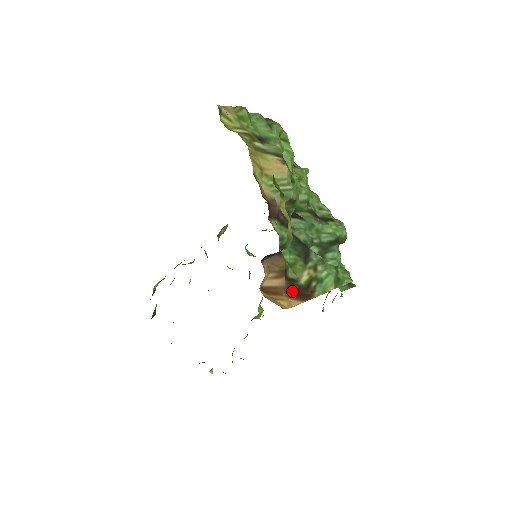
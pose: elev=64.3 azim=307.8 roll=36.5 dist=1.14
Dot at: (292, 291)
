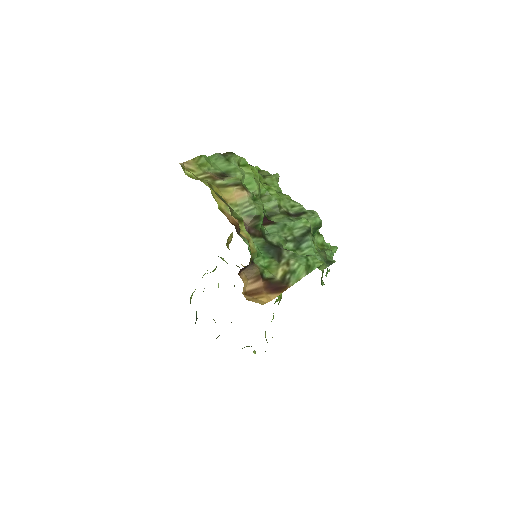
Dot at: (270, 288)
